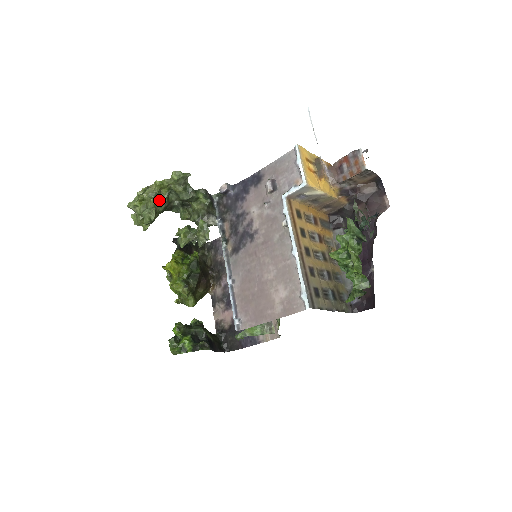
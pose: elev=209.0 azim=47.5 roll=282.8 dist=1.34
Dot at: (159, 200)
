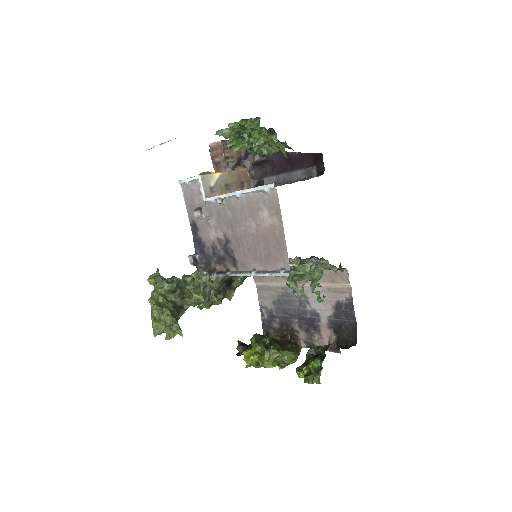
Dot at: (163, 306)
